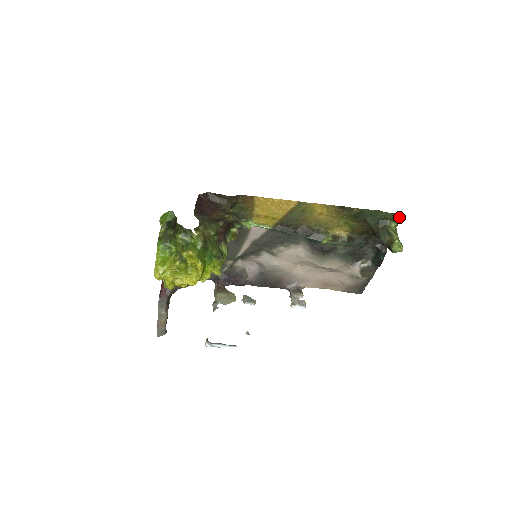
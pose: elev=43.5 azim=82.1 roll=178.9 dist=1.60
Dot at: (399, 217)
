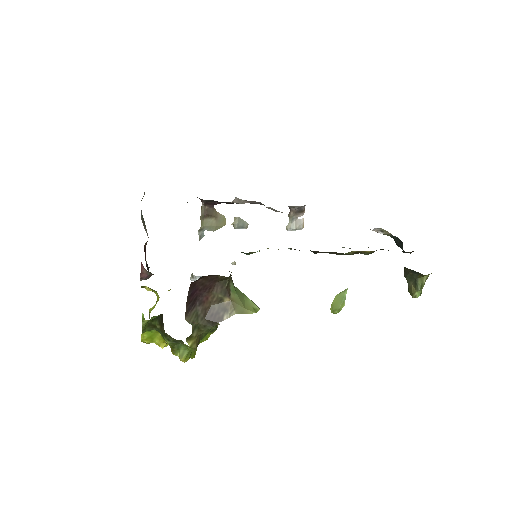
Dot at: occluded
